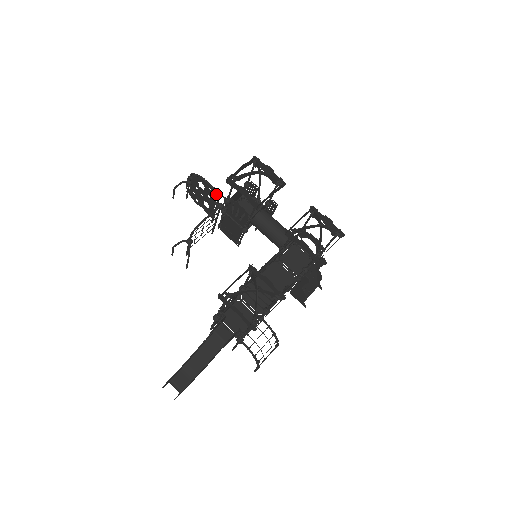
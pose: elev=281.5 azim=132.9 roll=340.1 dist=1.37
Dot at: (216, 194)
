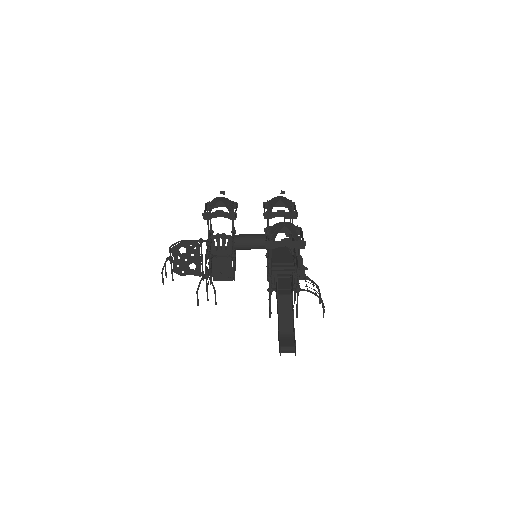
Dot at: (198, 245)
